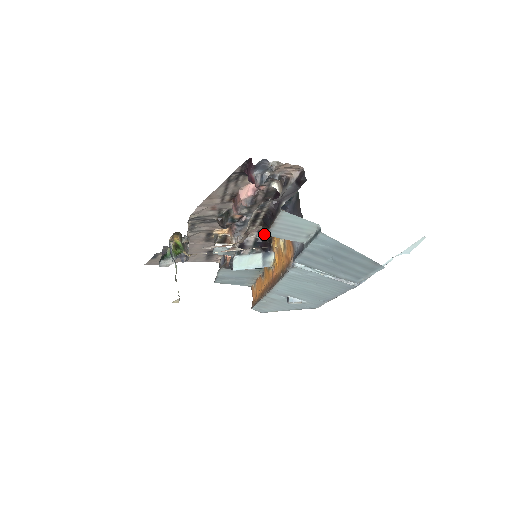
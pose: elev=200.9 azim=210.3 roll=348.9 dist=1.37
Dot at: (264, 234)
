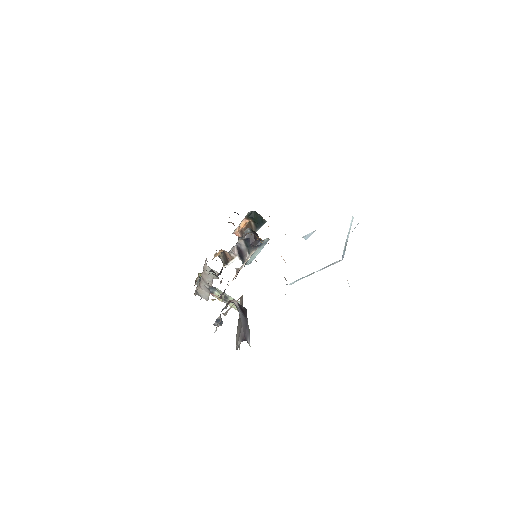
Dot at: (245, 231)
